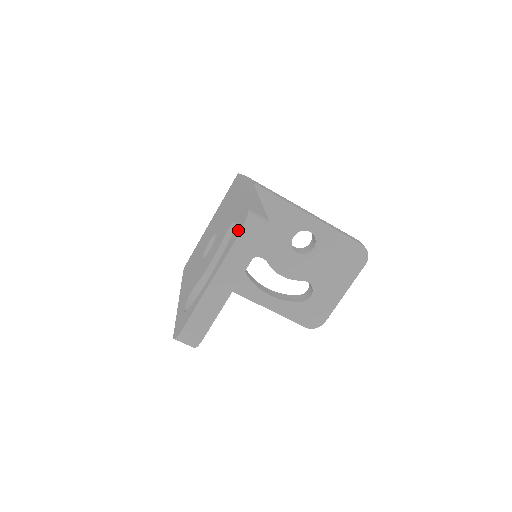
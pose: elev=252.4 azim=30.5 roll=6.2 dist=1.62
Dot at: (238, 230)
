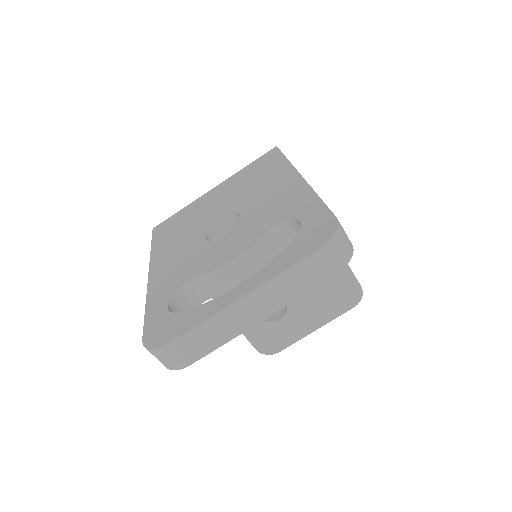
Dot at: (314, 241)
